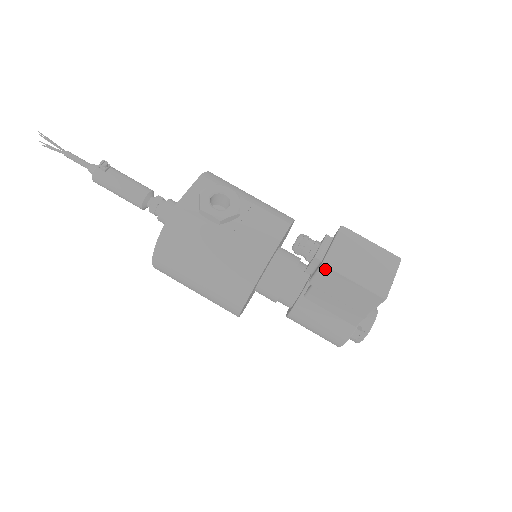
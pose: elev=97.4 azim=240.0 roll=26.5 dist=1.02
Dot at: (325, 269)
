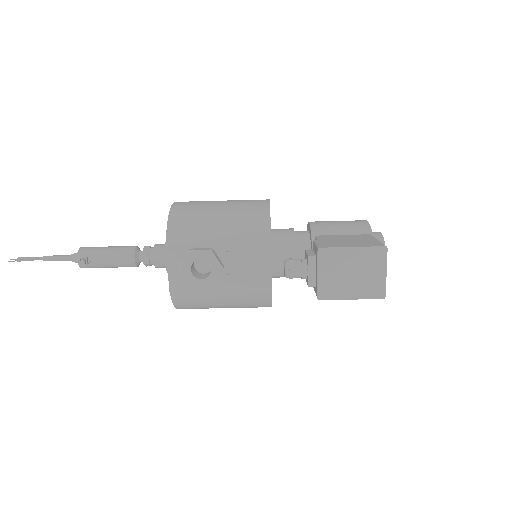
Dot at: (322, 299)
